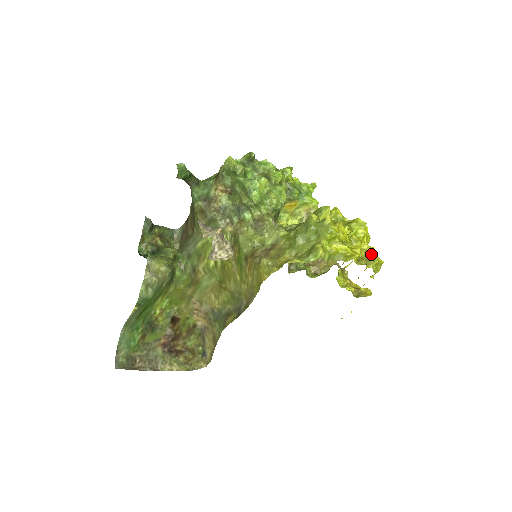
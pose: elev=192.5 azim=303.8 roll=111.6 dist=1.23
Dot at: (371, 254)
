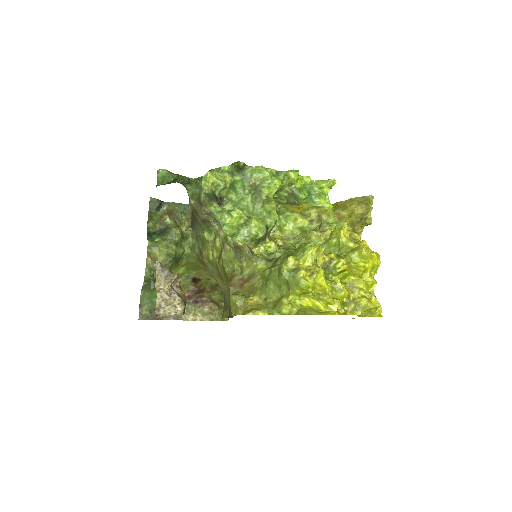
Dot at: (364, 297)
